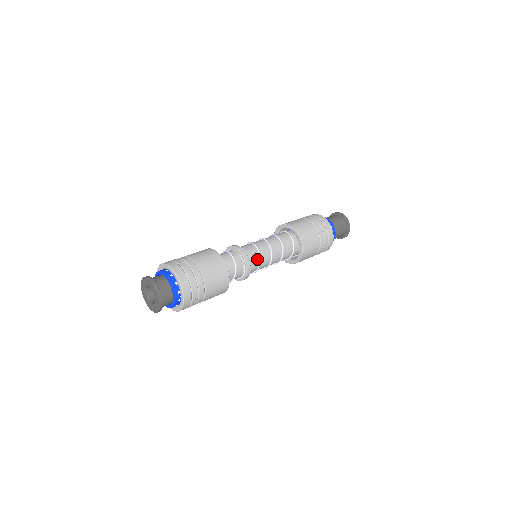
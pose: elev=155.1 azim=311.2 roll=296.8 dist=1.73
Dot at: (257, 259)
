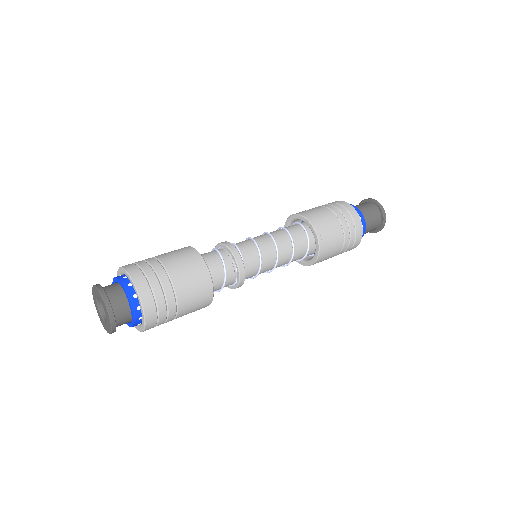
Dot at: (256, 269)
